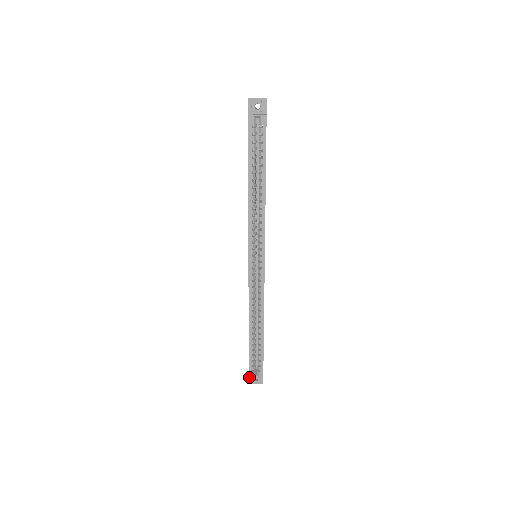
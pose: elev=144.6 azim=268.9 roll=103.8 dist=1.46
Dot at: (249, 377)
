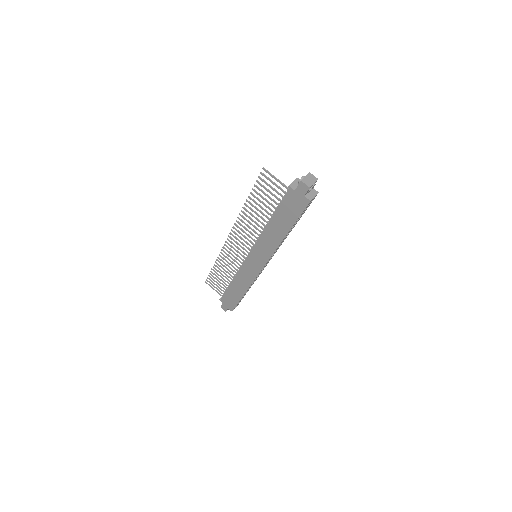
Dot at: occluded
